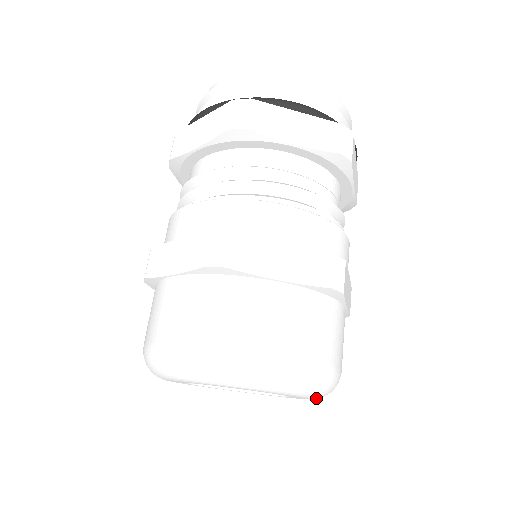
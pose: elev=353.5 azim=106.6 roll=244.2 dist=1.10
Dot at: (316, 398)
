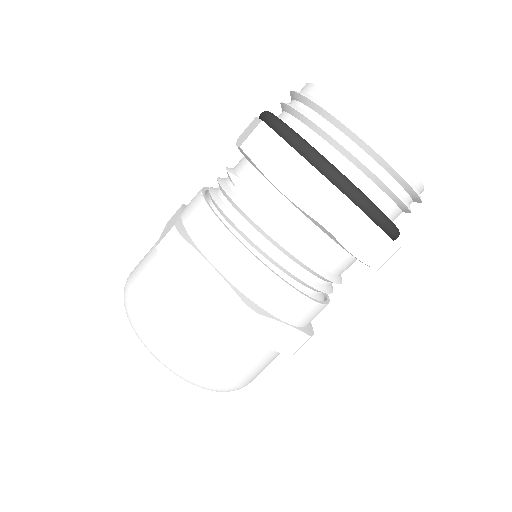
Dot at: occluded
